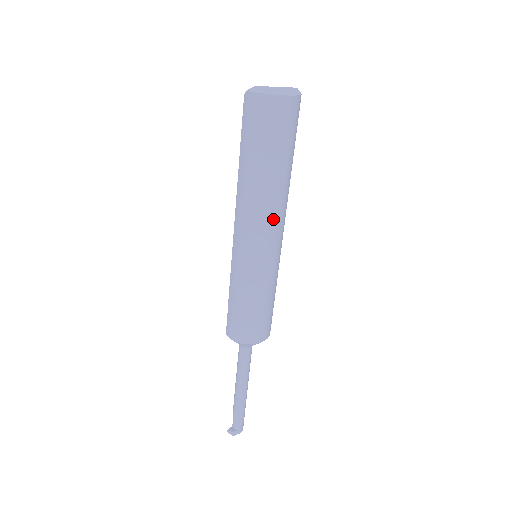
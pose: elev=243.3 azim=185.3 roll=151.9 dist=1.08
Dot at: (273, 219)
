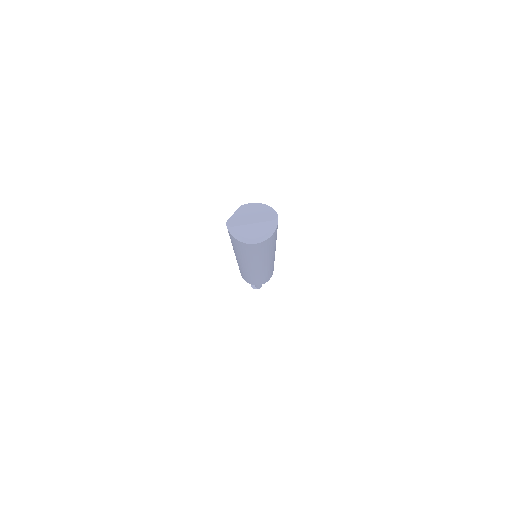
Dot at: (258, 266)
